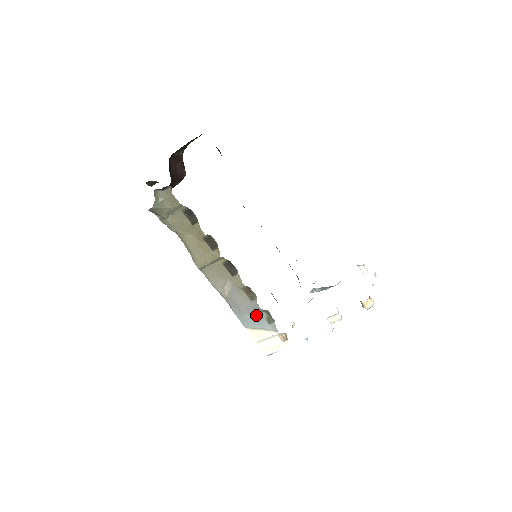
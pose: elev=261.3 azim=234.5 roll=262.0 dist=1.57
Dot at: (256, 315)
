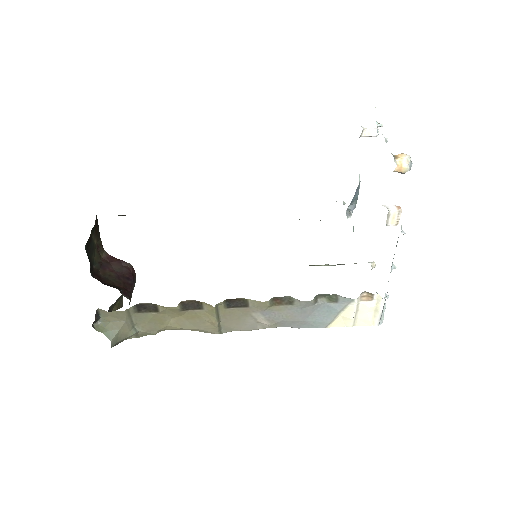
Dot at: (316, 309)
